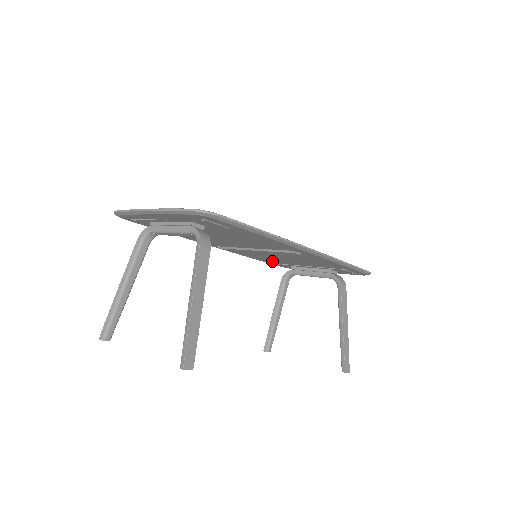
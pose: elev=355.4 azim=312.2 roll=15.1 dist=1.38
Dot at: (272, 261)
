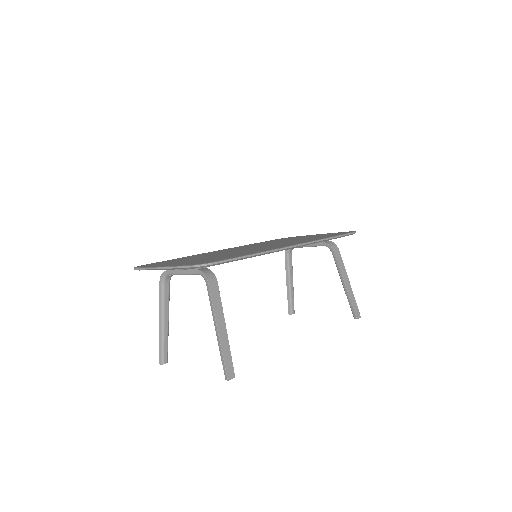
Dot at: occluded
